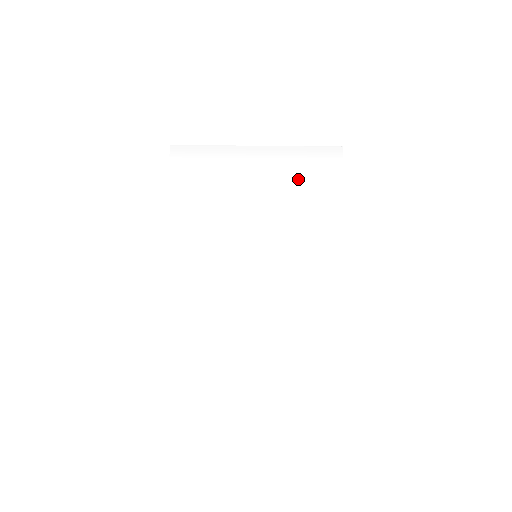
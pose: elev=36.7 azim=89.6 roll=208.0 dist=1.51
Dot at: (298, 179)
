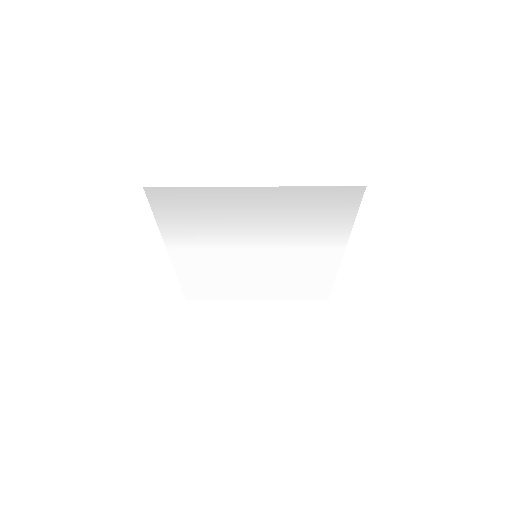
Dot at: (304, 212)
